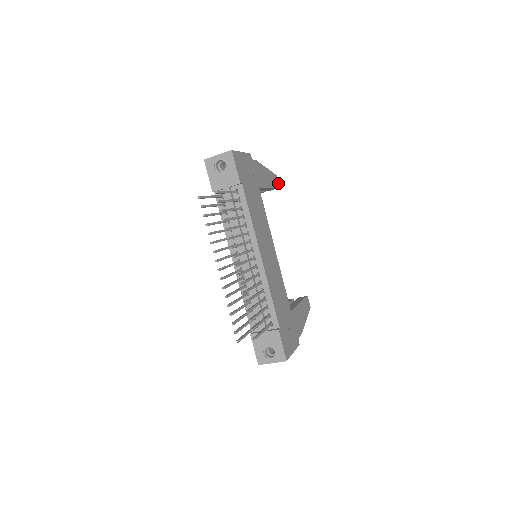
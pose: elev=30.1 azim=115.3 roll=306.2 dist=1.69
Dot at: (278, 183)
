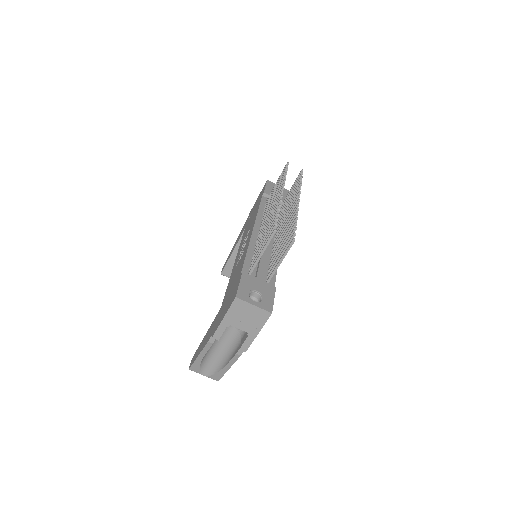
Dot at: occluded
